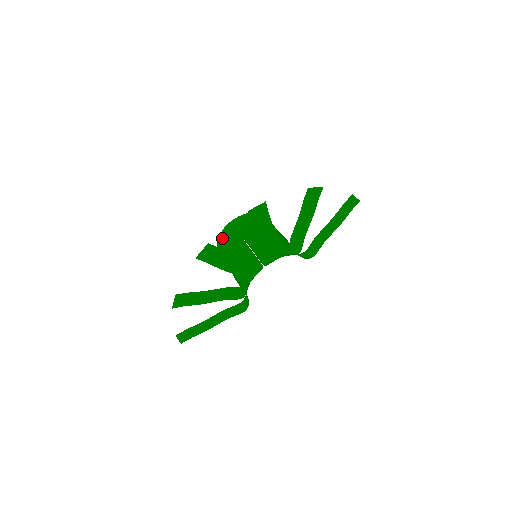
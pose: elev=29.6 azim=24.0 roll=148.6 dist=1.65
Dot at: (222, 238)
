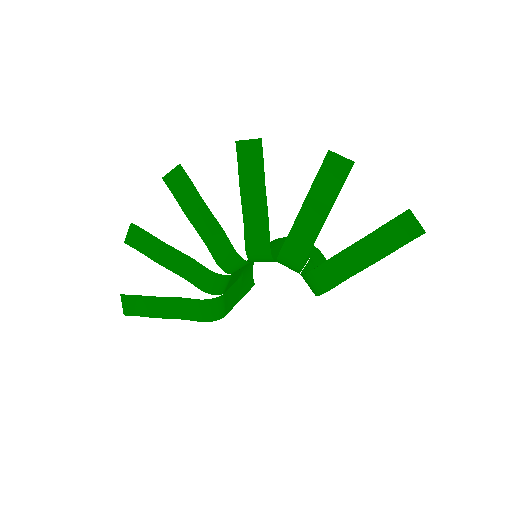
Dot at: occluded
